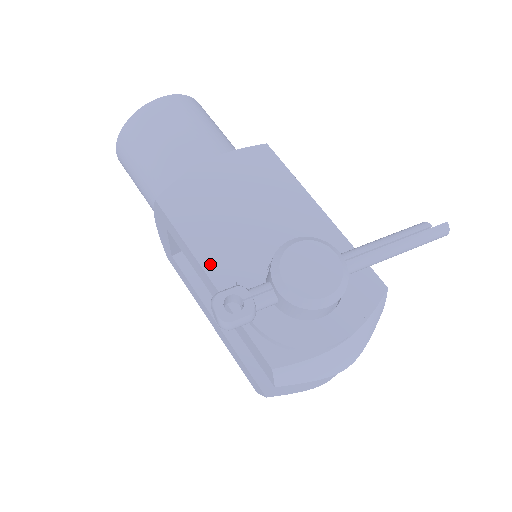
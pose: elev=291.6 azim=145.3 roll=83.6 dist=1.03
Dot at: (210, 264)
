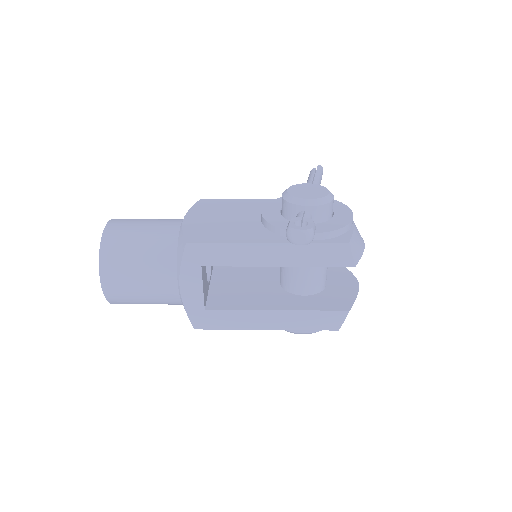
Dot at: (258, 240)
